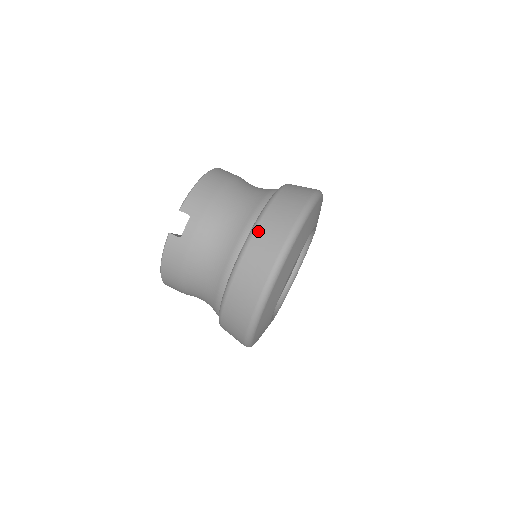
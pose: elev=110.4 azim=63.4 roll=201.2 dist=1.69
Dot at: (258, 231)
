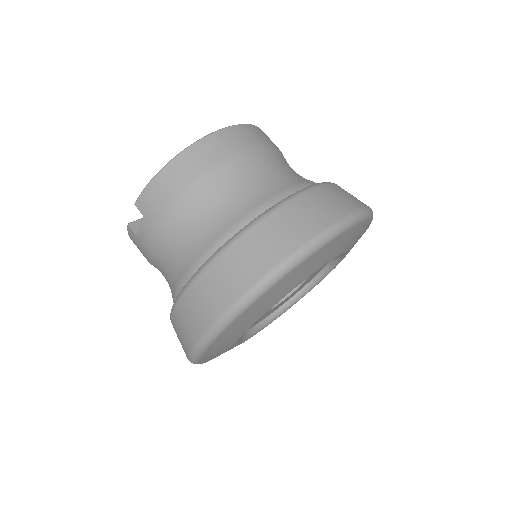
Dot at: (194, 287)
